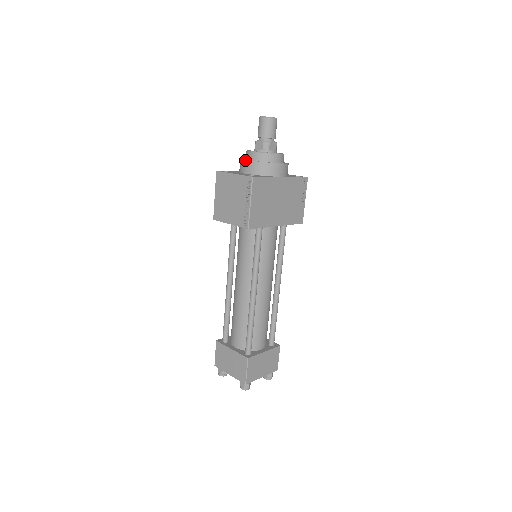
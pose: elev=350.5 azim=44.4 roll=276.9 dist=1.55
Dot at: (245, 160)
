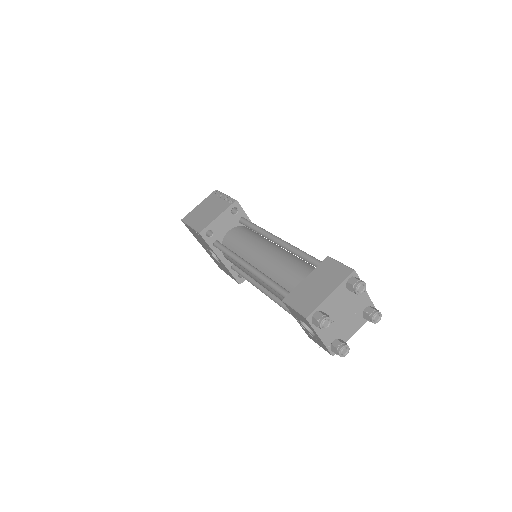
Dot at: occluded
